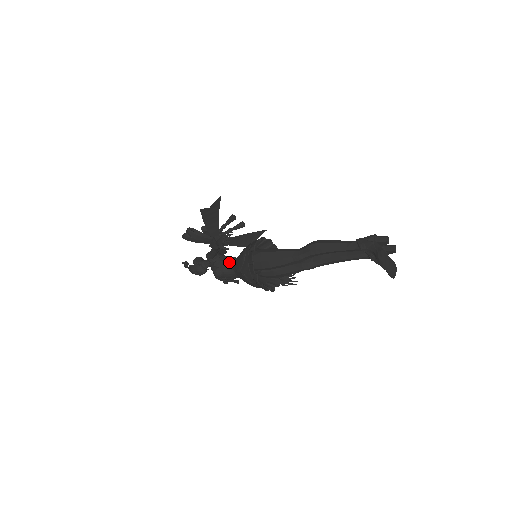
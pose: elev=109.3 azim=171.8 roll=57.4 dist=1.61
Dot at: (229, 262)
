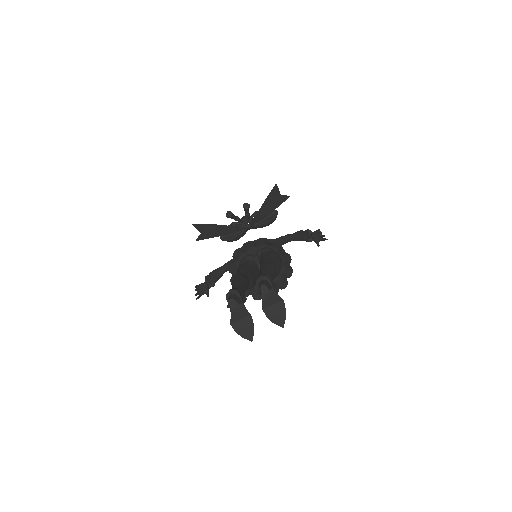
Dot at: occluded
